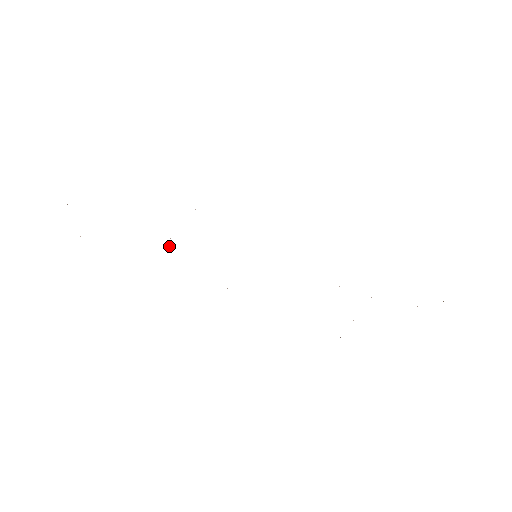
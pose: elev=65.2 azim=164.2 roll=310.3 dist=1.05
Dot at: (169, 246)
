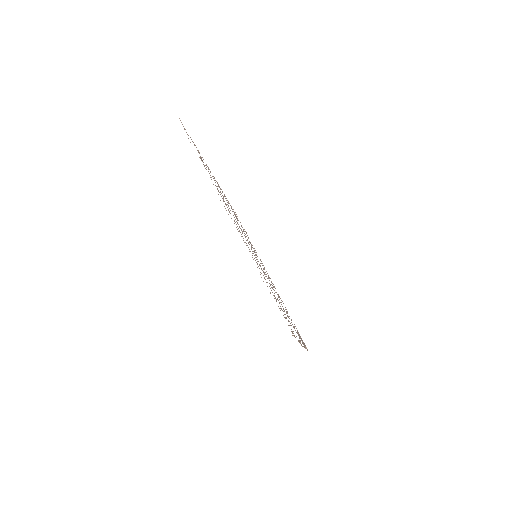
Dot at: occluded
